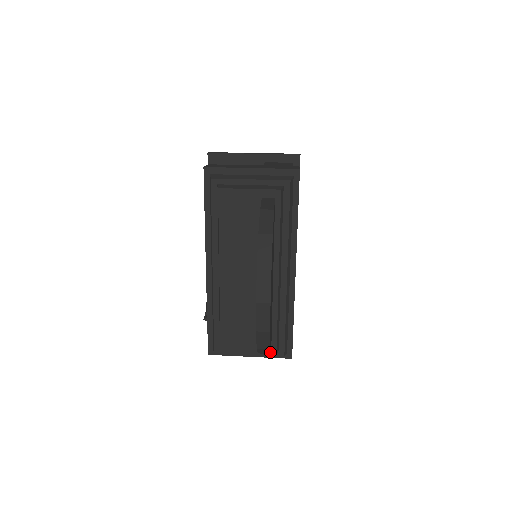
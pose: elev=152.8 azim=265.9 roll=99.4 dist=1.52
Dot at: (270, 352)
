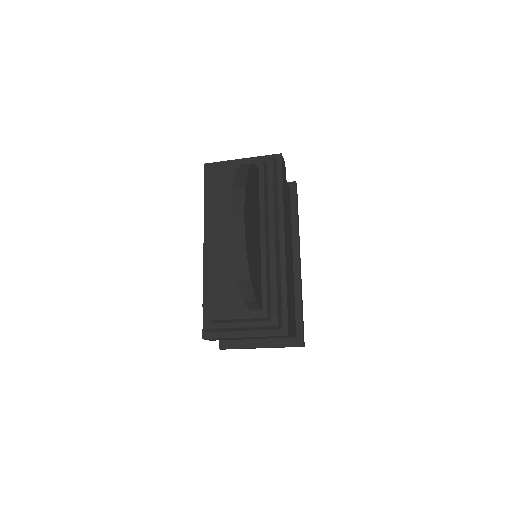
Dot at: (255, 295)
